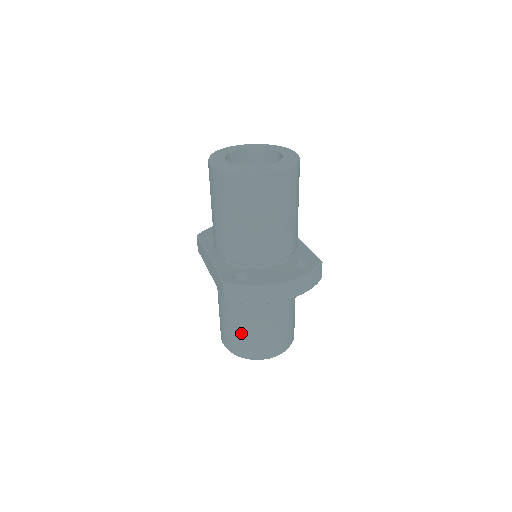
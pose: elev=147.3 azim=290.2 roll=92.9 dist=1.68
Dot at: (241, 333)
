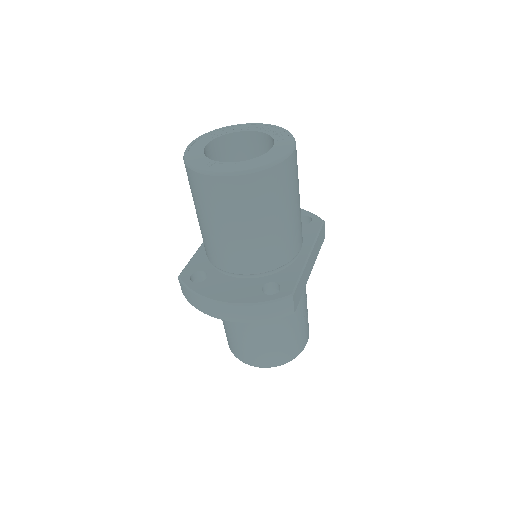
Dot at: (226, 328)
